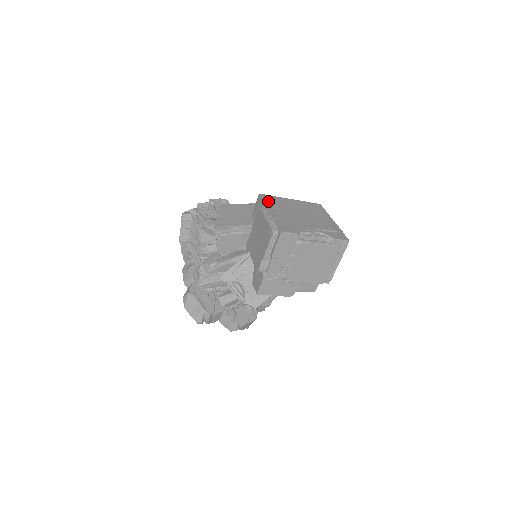
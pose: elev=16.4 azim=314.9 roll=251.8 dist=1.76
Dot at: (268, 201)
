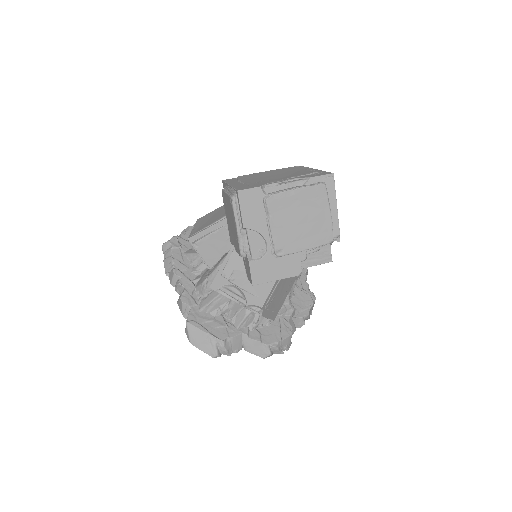
Dot at: (231, 181)
